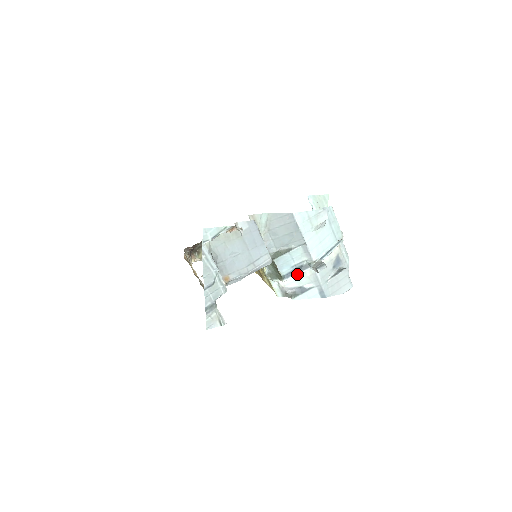
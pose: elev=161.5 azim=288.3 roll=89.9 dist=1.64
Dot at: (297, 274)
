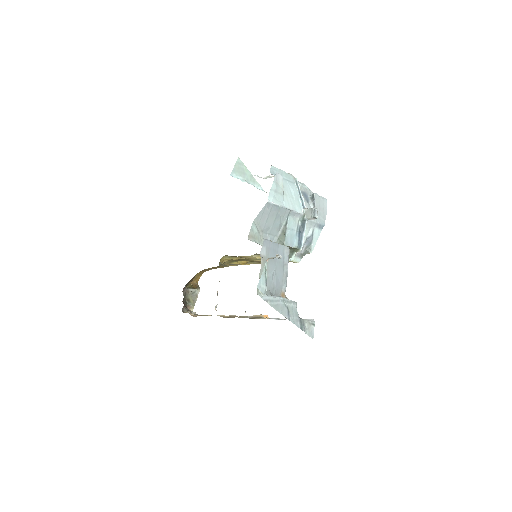
Dot at: (304, 235)
